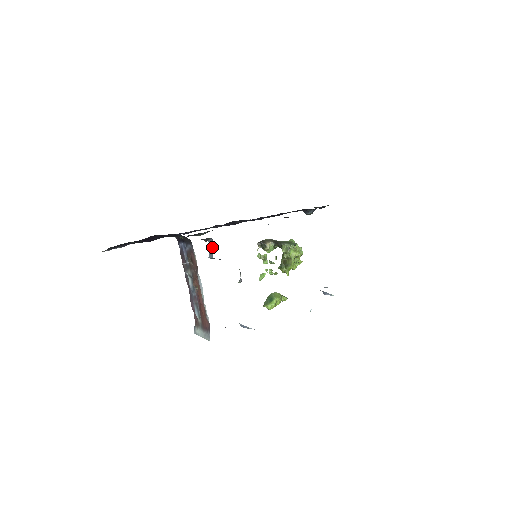
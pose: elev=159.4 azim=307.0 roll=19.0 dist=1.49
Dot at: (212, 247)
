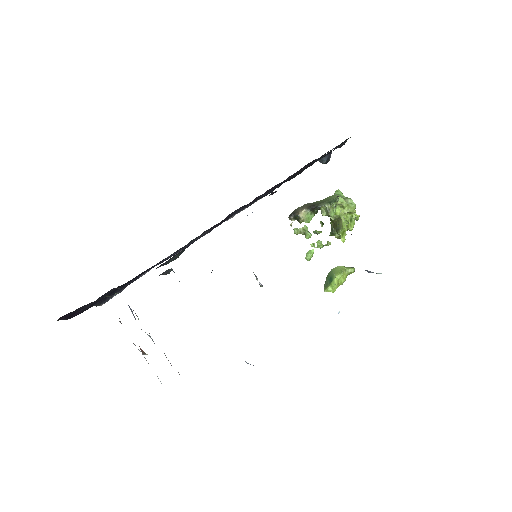
Dot at: occluded
